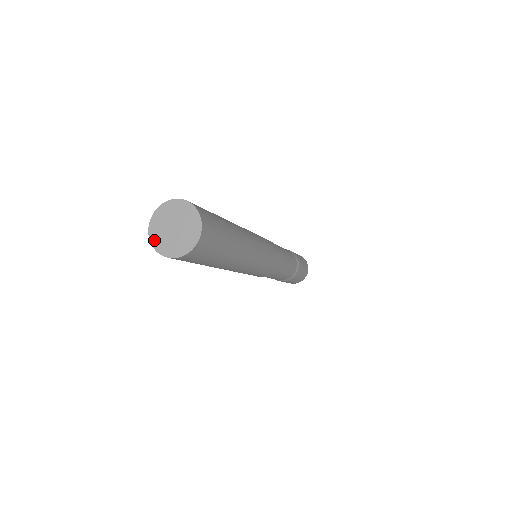
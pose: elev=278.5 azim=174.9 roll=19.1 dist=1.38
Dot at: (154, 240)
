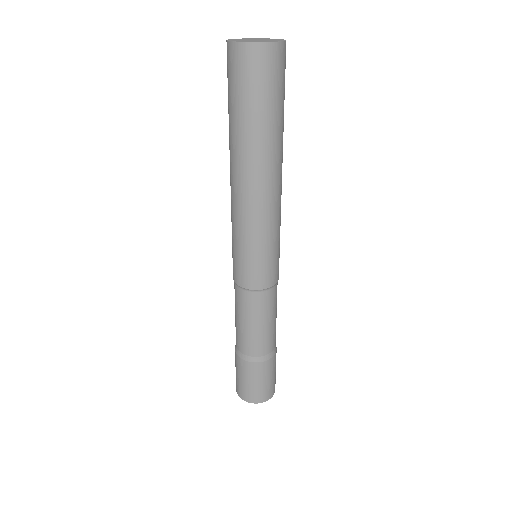
Dot at: (231, 40)
